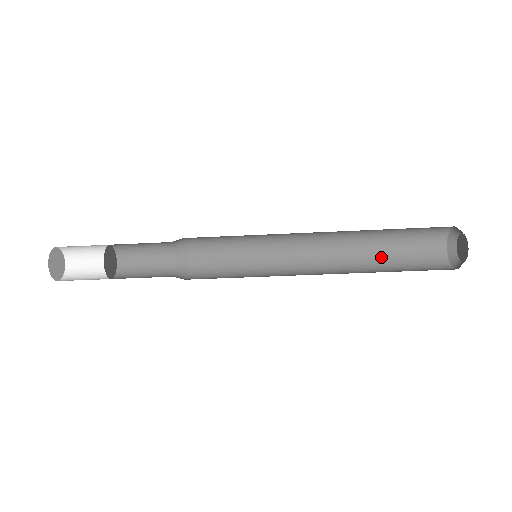
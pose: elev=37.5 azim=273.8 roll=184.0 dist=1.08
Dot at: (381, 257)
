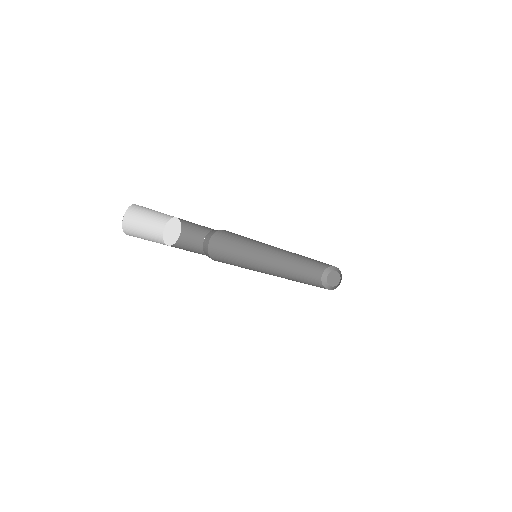
Dot at: (299, 271)
